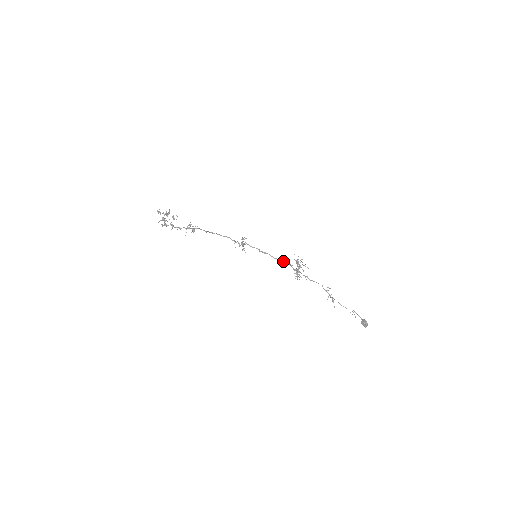
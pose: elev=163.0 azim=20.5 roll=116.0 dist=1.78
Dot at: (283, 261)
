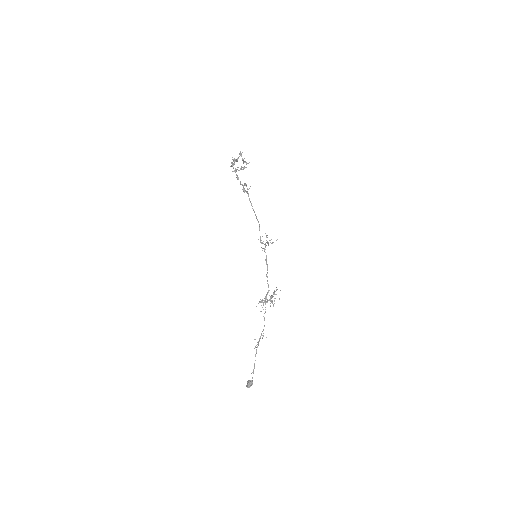
Dot at: occluded
